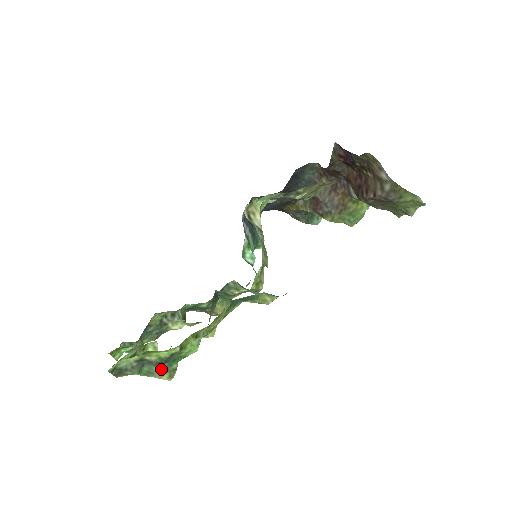
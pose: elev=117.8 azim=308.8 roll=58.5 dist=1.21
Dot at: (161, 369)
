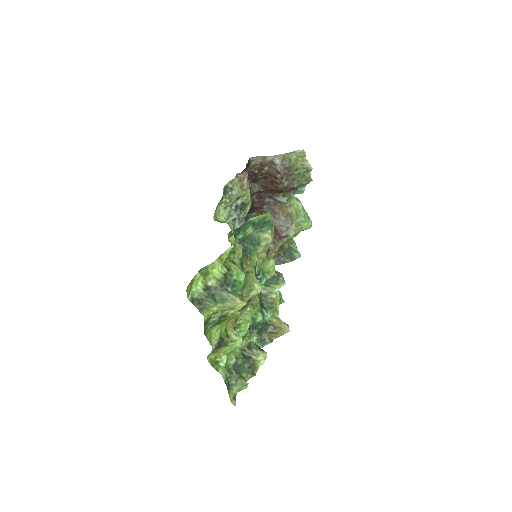
Dot at: (229, 293)
